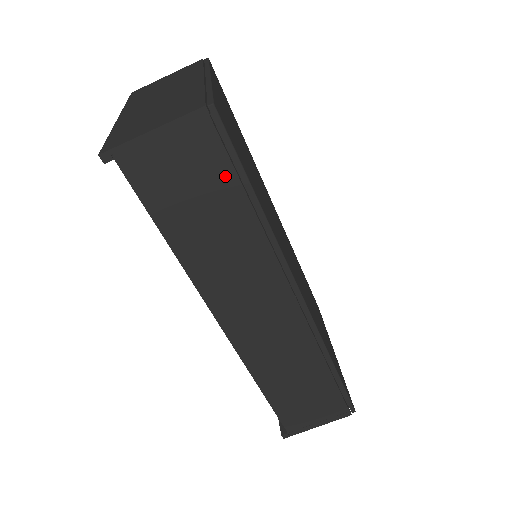
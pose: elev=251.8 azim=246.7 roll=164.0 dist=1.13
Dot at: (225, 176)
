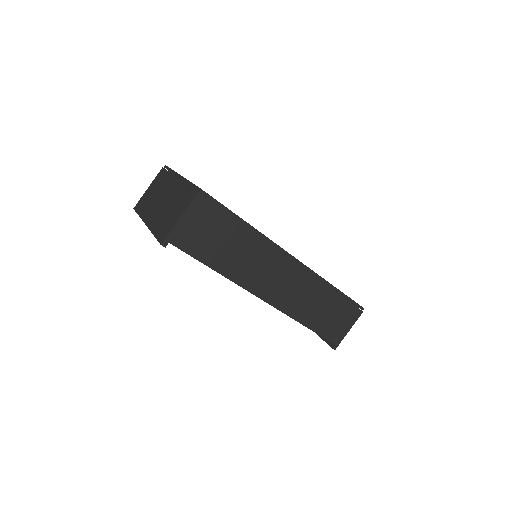
Dot at: (224, 219)
